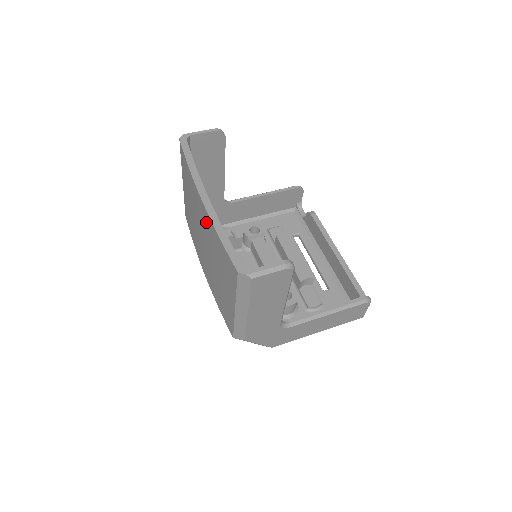
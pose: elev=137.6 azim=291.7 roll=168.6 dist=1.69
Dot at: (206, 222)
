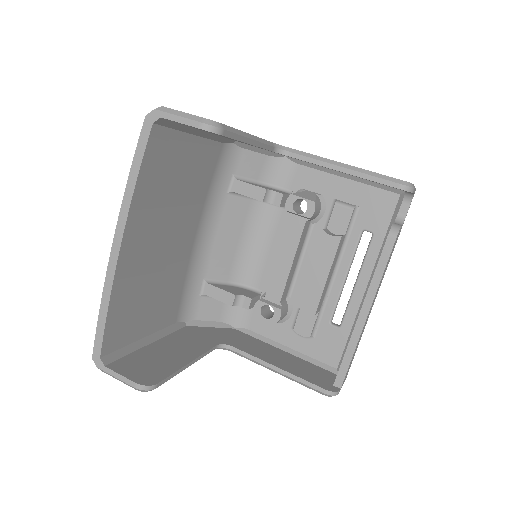
Dot at: occluded
